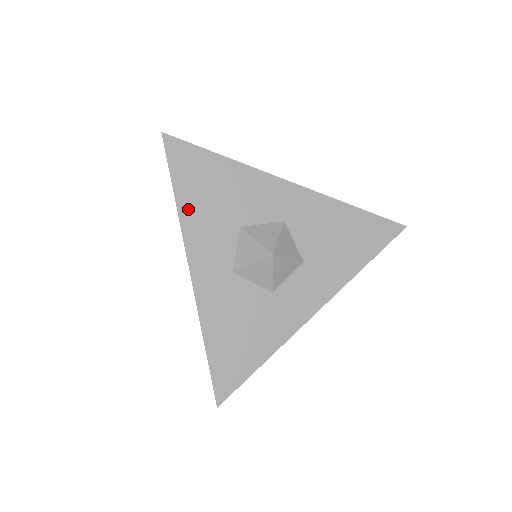
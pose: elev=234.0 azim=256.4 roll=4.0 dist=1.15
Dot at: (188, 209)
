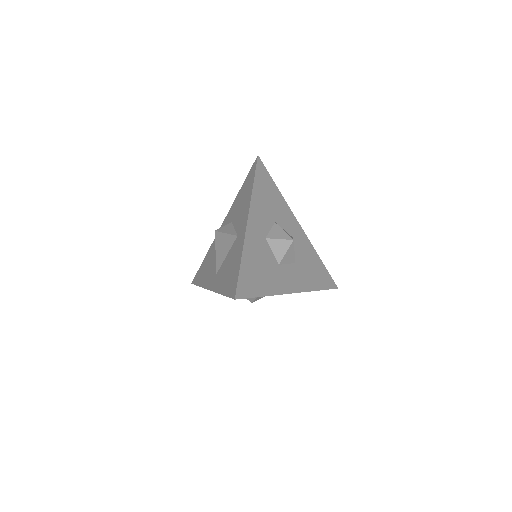
Dot at: (257, 193)
